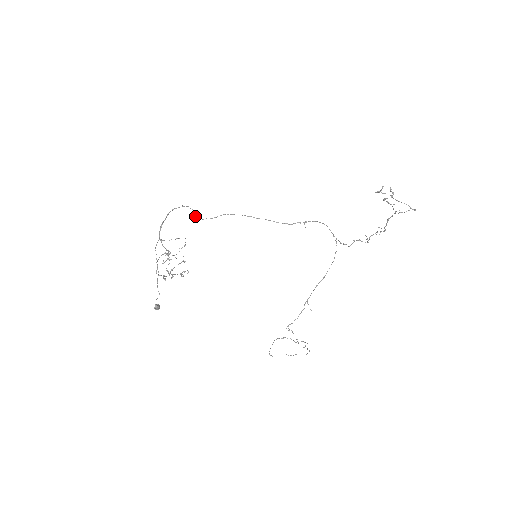
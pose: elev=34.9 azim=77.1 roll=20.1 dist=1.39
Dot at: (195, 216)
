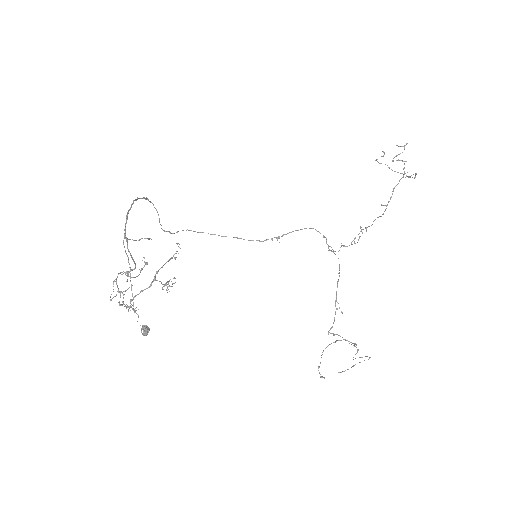
Dot at: (159, 219)
